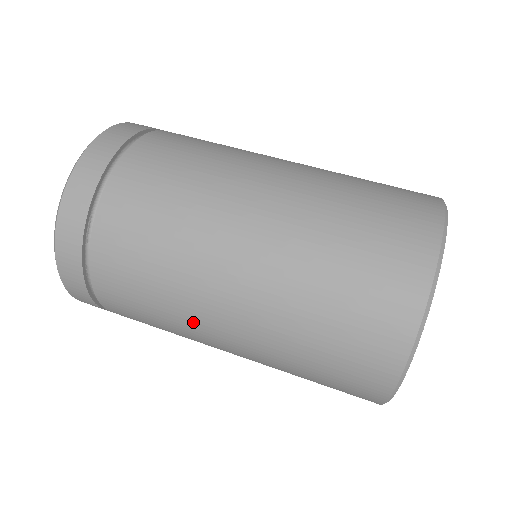
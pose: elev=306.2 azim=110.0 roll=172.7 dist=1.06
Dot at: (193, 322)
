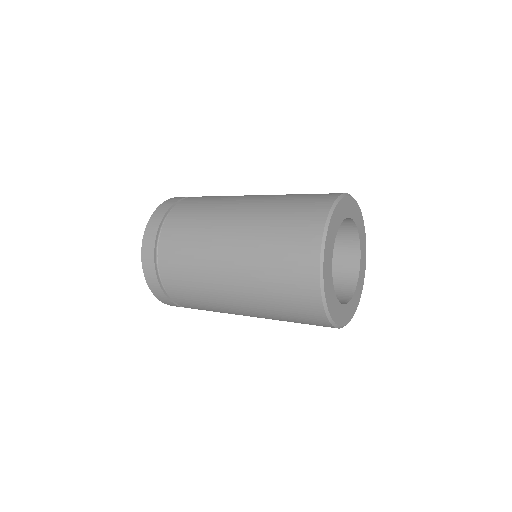
Dot at: (231, 200)
